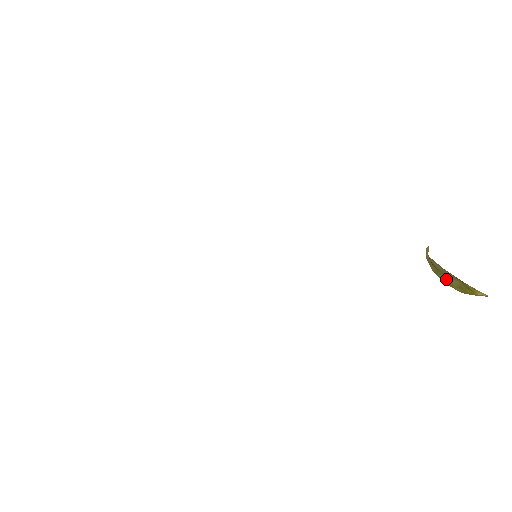
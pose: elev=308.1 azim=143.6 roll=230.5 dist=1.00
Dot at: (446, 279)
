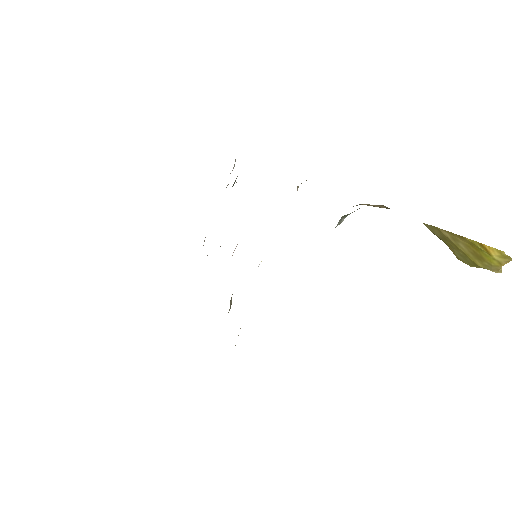
Dot at: (458, 251)
